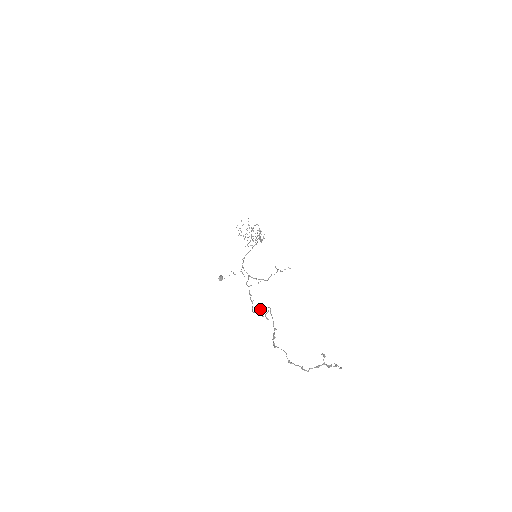
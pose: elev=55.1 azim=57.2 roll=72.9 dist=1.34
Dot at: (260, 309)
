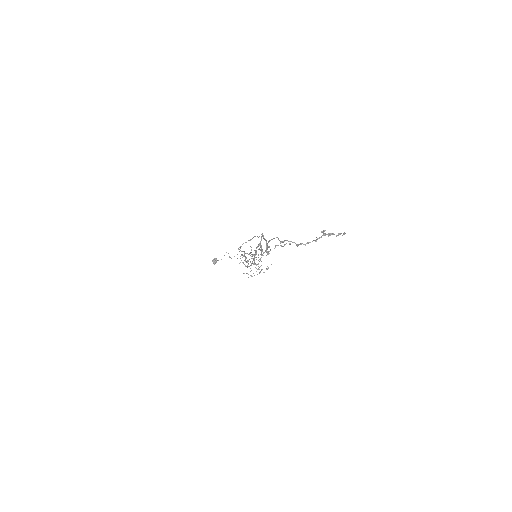
Dot at: occluded
